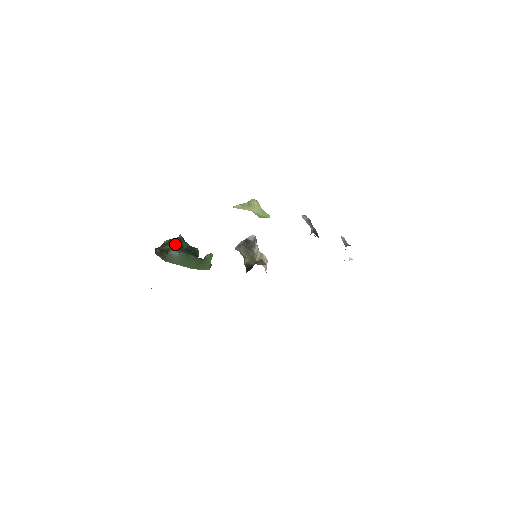
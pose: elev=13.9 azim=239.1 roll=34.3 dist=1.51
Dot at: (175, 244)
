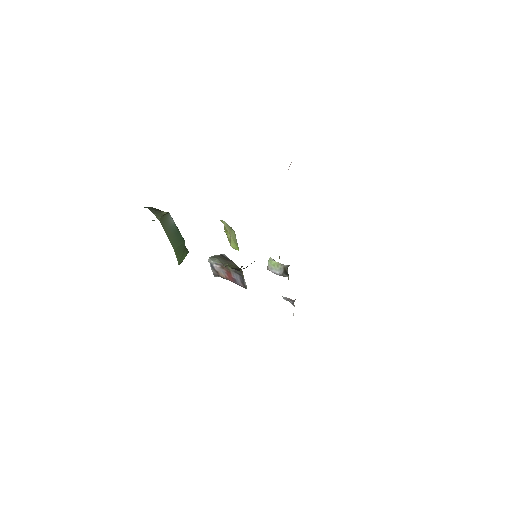
Dot at: occluded
